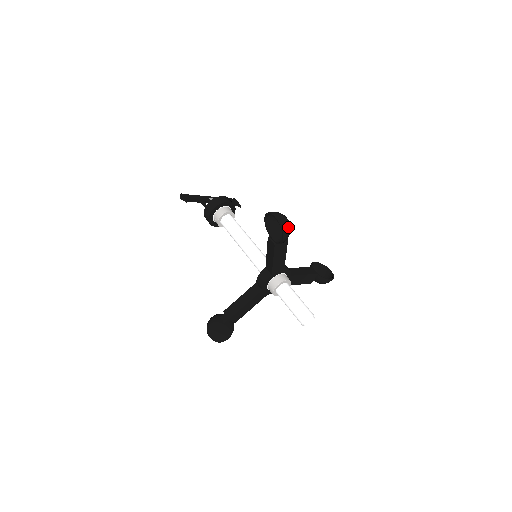
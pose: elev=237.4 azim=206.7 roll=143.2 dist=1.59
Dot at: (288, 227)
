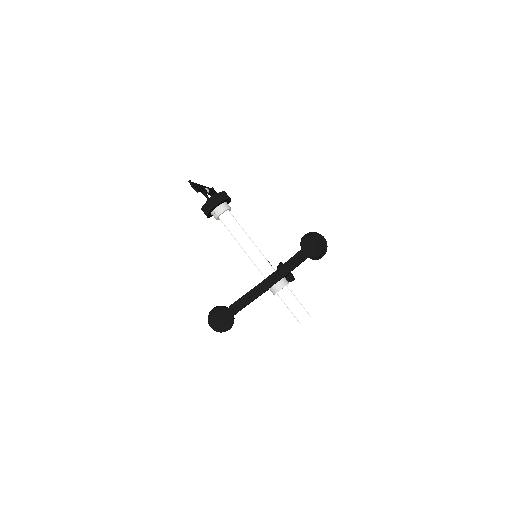
Dot at: occluded
